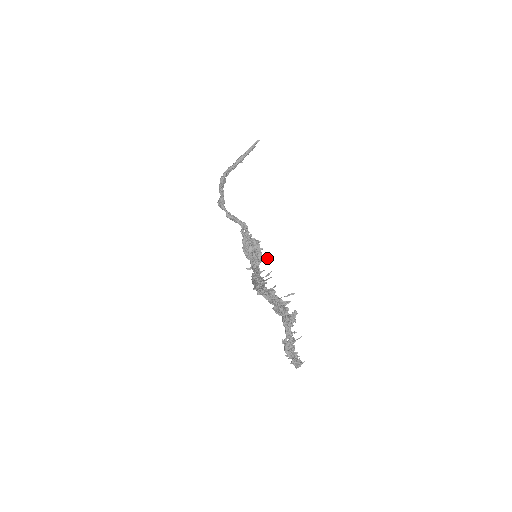
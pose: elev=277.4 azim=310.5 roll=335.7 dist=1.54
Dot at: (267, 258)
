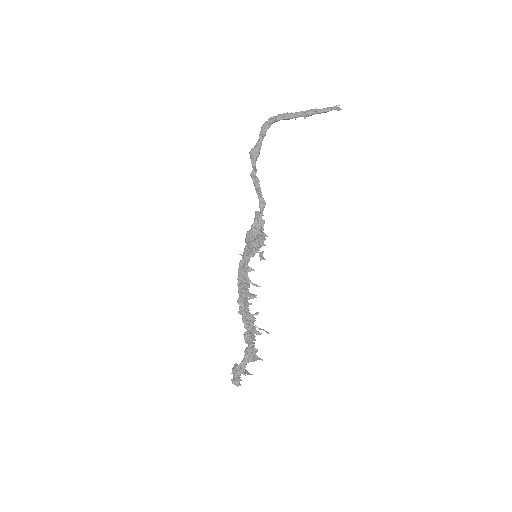
Dot at: (263, 251)
